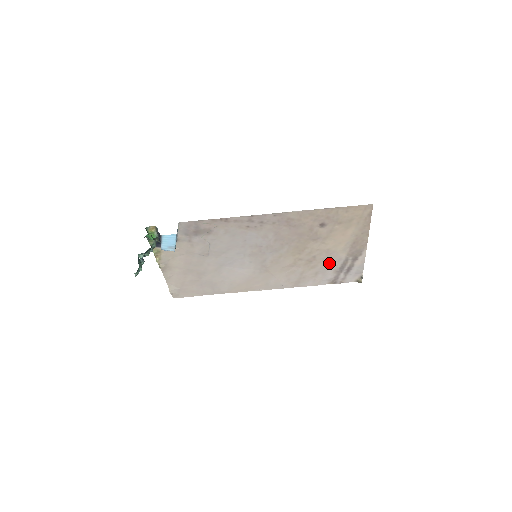
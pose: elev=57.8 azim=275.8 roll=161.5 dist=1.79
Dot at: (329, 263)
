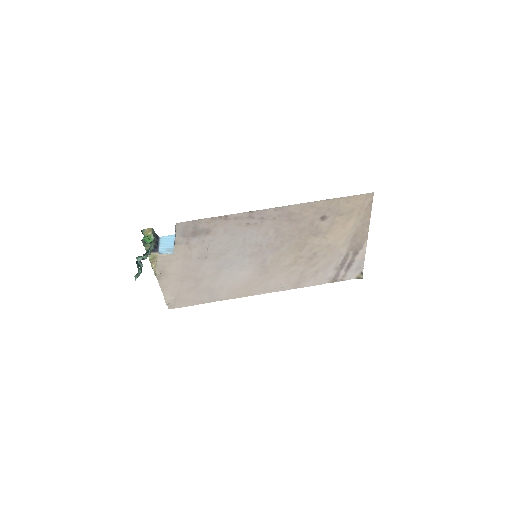
Dot at: (330, 259)
